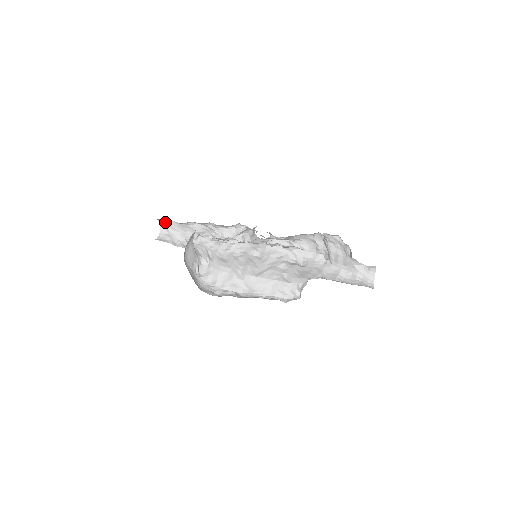
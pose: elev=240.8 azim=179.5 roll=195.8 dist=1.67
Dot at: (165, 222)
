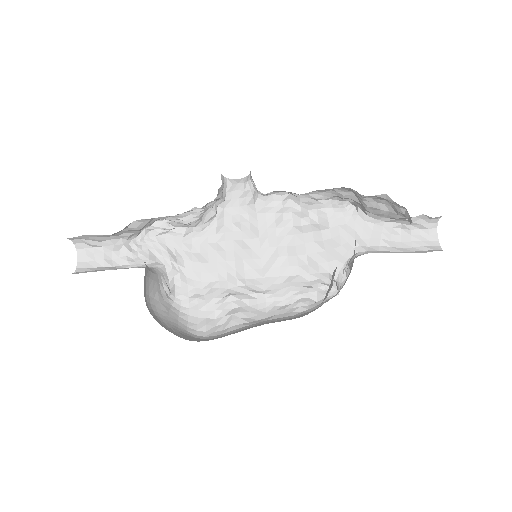
Dot at: (78, 237)
